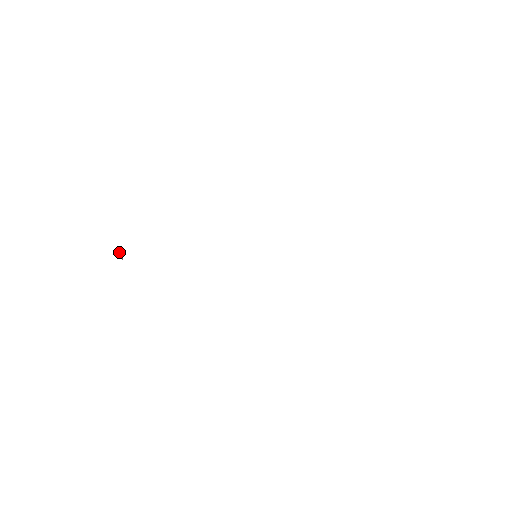
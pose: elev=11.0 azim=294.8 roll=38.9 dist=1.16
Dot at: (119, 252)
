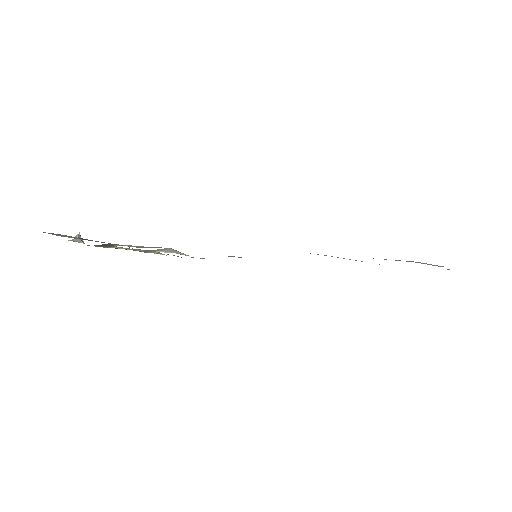
Dot at: occluded
